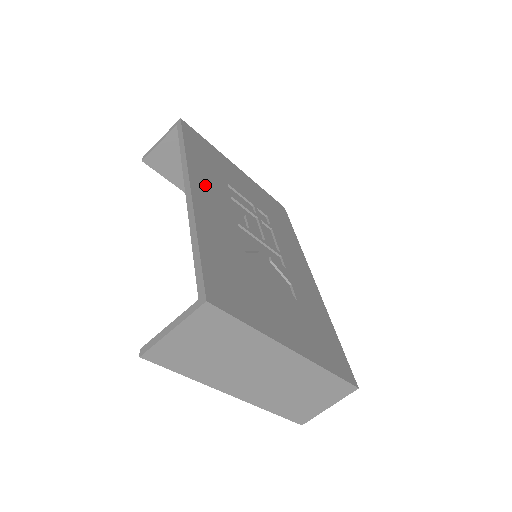
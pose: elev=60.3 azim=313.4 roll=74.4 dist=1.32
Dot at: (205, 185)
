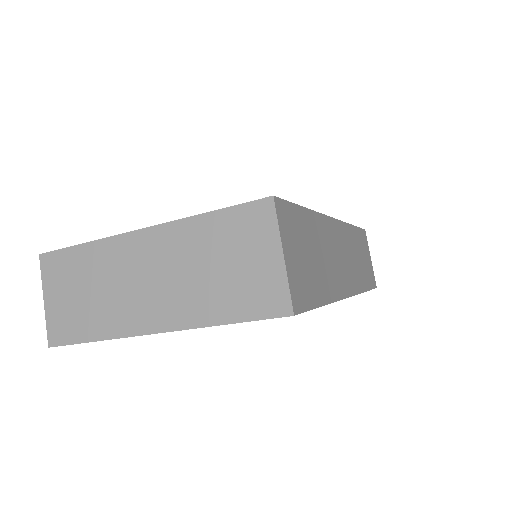
Dot at: occluded
